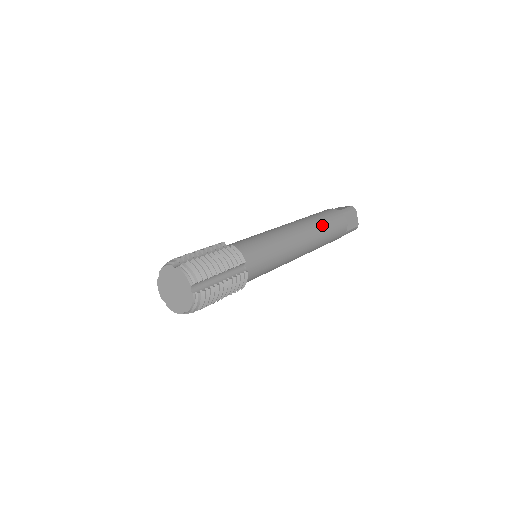
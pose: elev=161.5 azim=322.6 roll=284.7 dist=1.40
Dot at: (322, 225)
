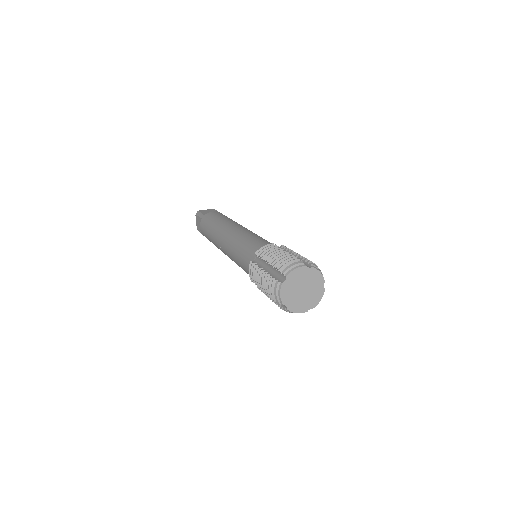
Dot at: occluded
